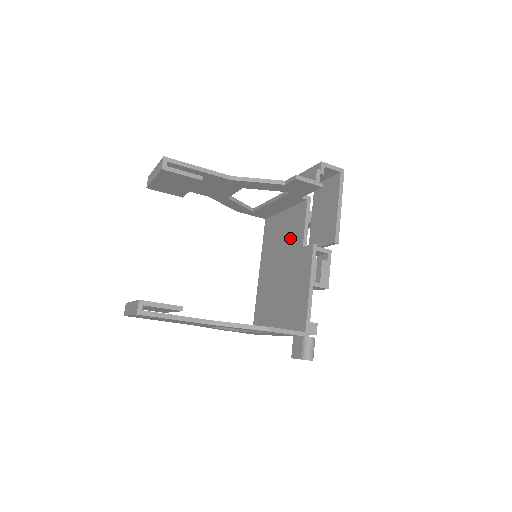
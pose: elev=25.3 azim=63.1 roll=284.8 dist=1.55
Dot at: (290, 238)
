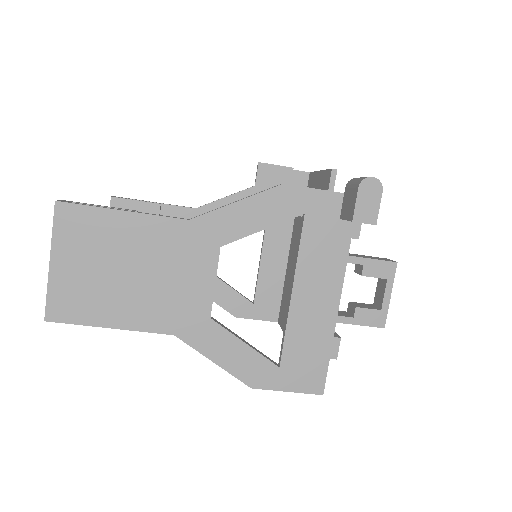
Dot at: occluded
